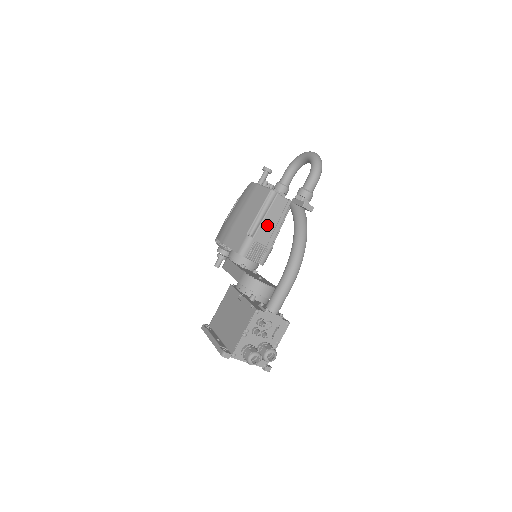
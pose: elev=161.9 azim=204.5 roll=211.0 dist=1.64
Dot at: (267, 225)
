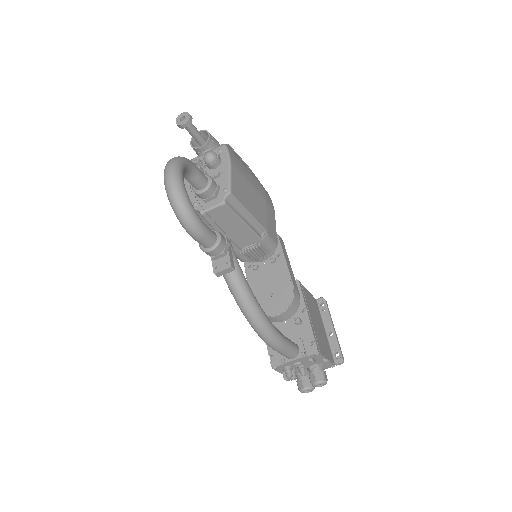
Dot at: (232, 235)
